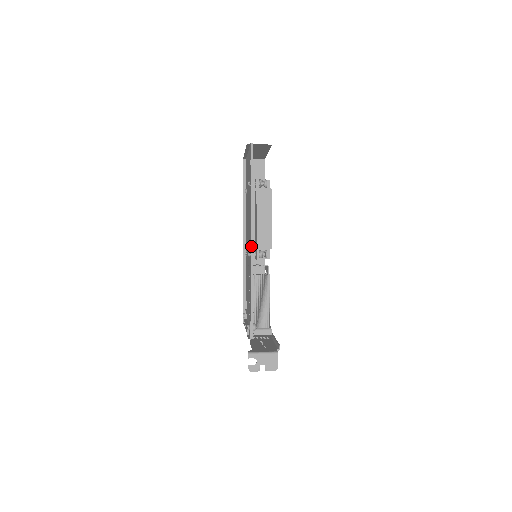
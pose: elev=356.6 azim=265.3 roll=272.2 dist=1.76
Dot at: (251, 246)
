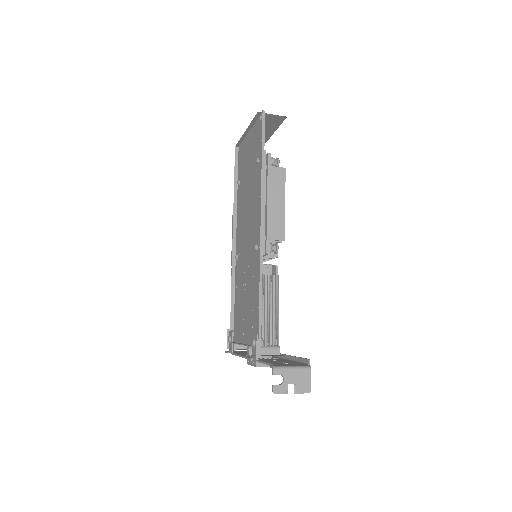
Dot at: (260, 235)
